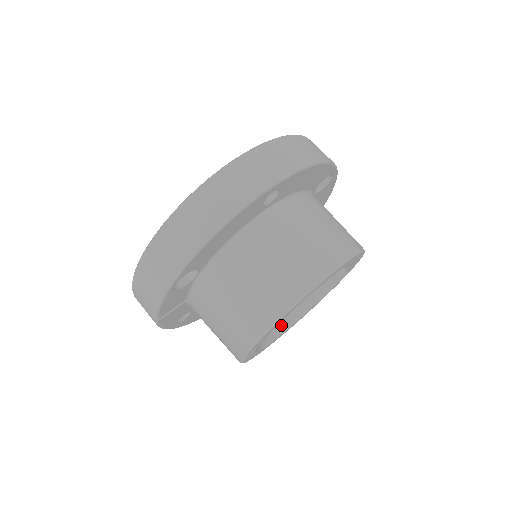
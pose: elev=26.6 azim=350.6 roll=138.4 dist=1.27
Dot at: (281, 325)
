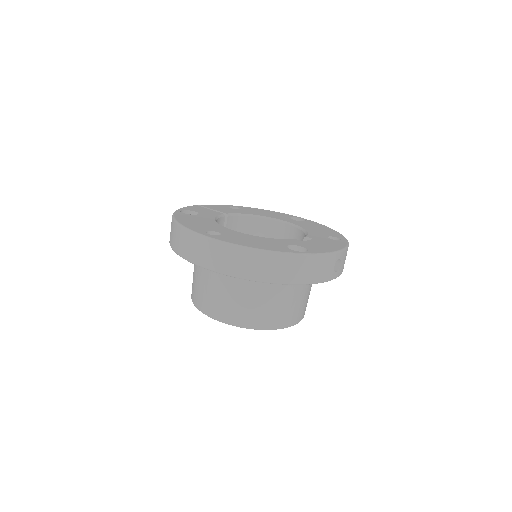
Dot at: occluded
